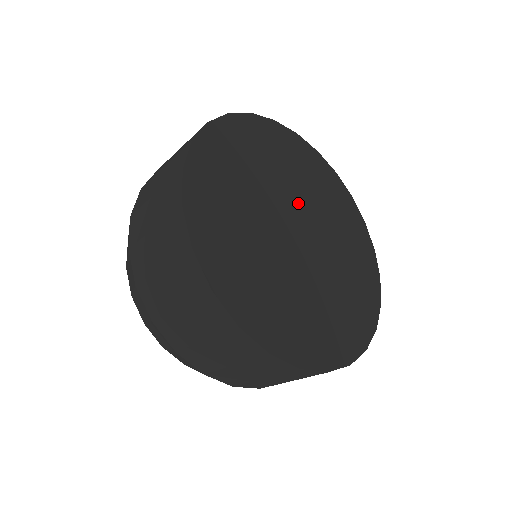
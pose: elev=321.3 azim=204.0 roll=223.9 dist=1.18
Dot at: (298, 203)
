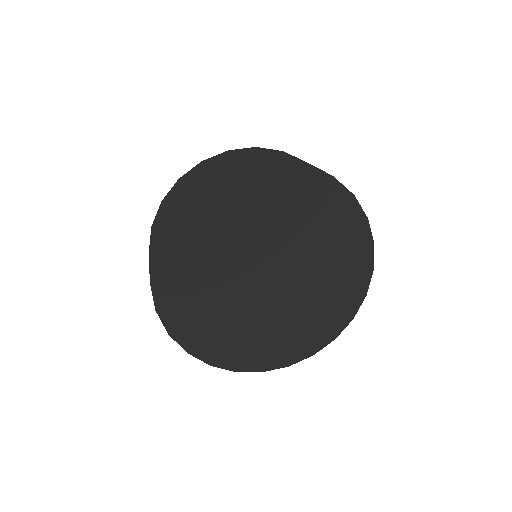
Dot at: (296, 260)
